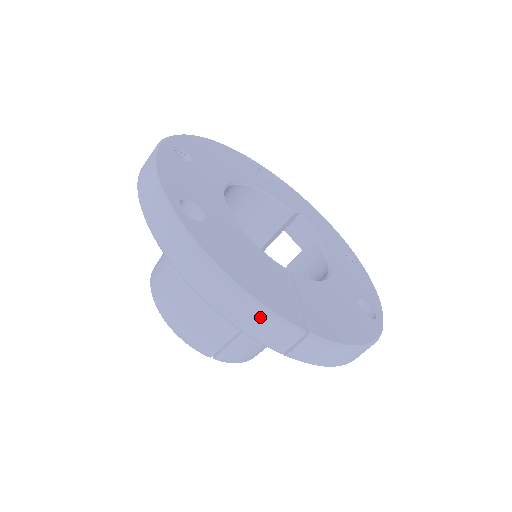
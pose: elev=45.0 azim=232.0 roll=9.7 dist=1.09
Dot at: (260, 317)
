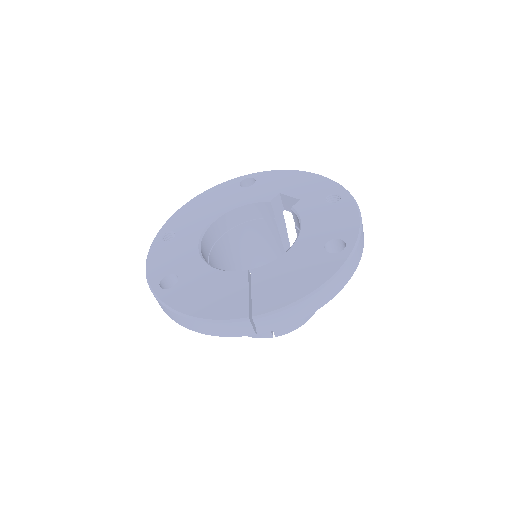
Dot at: (219, 326)
